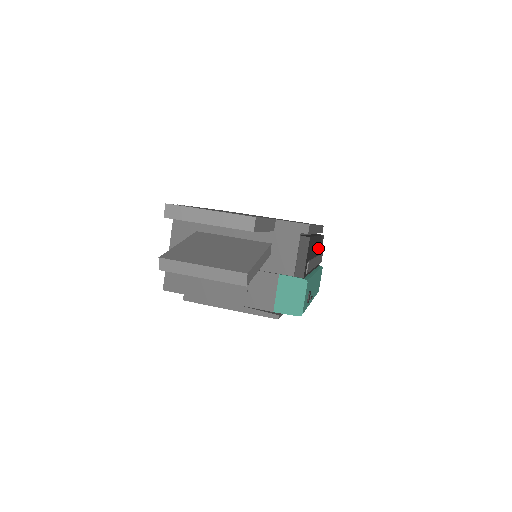
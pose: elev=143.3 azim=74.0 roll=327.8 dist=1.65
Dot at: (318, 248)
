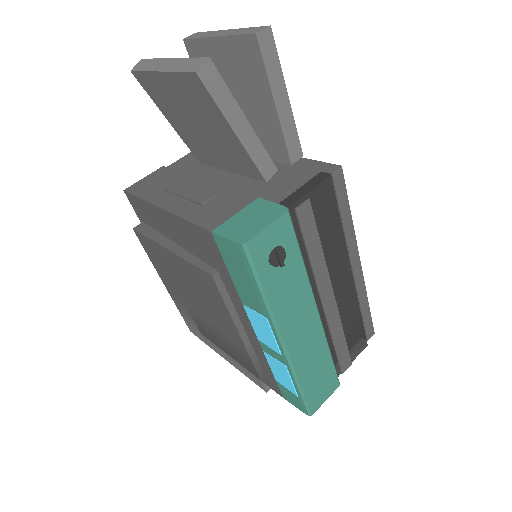
Dot at: (345, 314)
